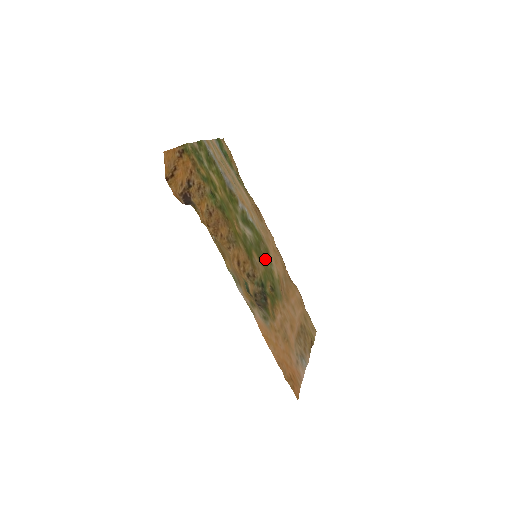
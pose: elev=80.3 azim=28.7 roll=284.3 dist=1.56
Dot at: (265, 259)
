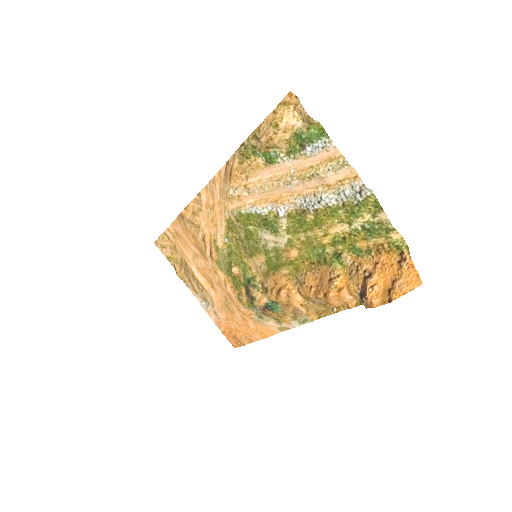
Dot at: (239, 243)
